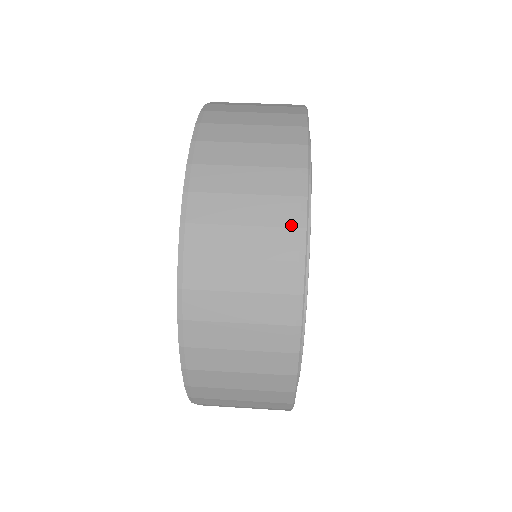
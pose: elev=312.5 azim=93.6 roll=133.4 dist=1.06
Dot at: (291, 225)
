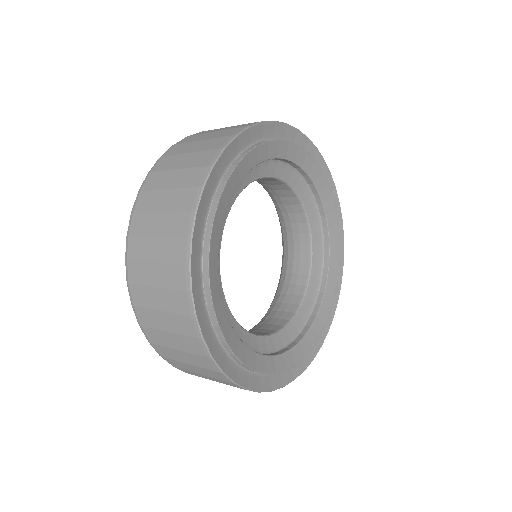
Dot at: occluded
